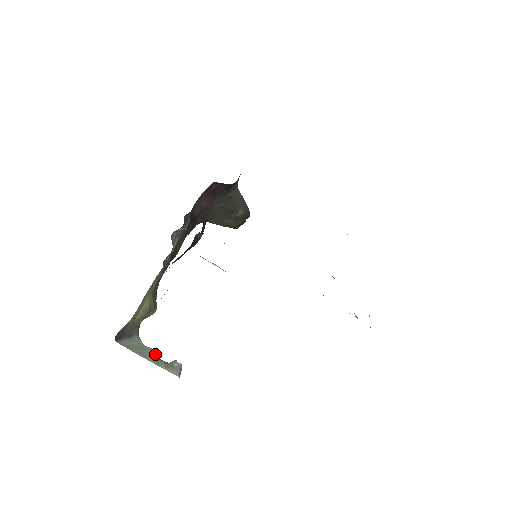
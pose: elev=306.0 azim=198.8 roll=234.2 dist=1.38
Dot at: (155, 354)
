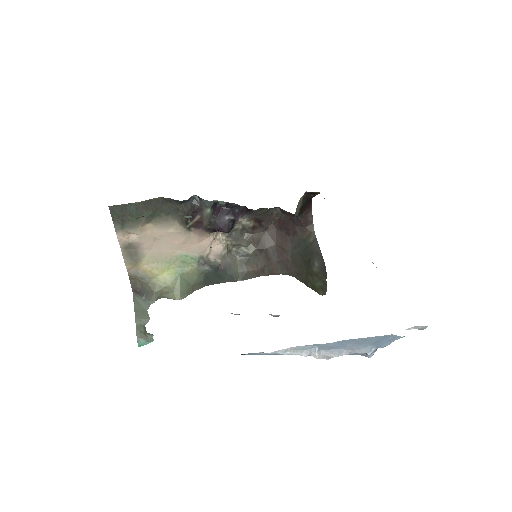
Dot at: (145, 319)
